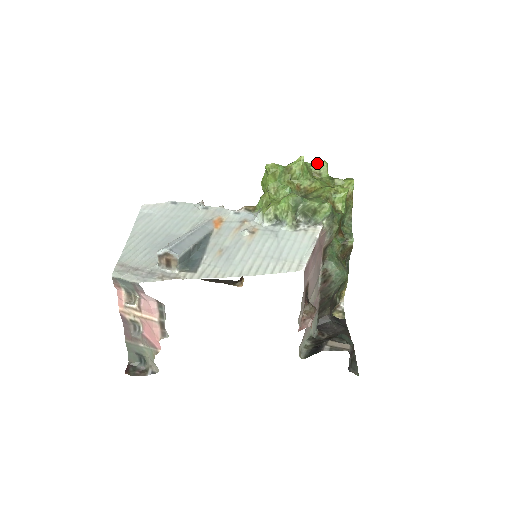
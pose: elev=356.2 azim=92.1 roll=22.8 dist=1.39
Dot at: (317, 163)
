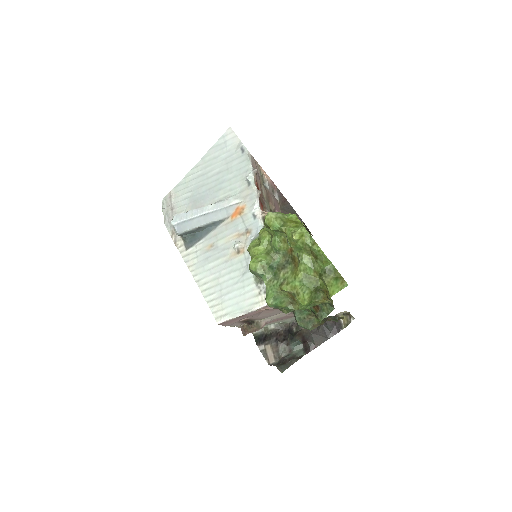
Dot at: (317, 248)
